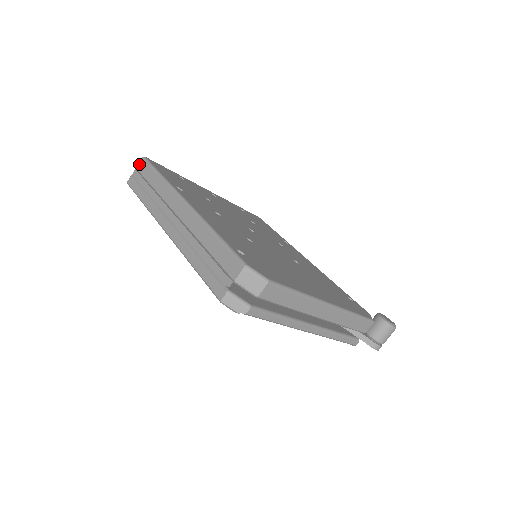
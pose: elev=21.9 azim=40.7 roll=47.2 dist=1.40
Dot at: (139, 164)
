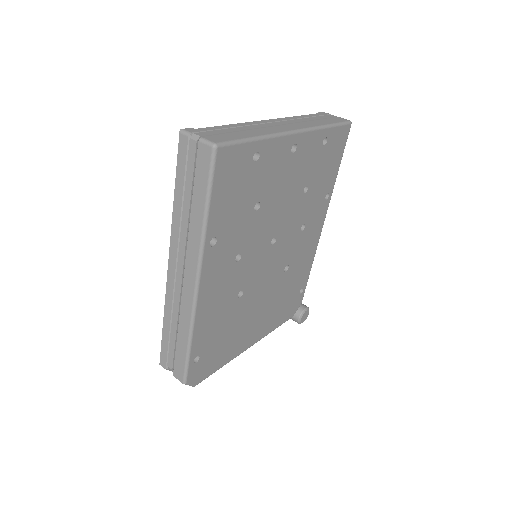
Dot at: (203, 148)
